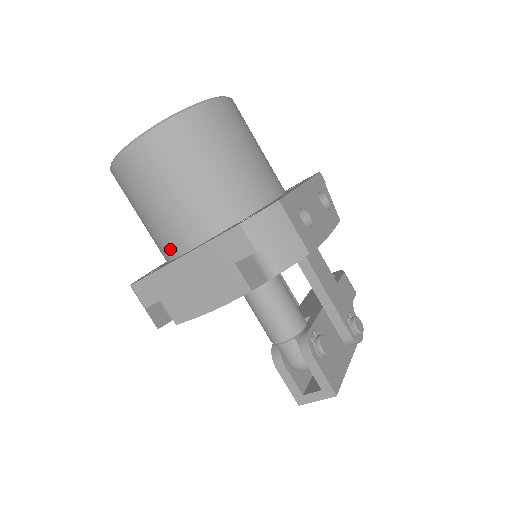
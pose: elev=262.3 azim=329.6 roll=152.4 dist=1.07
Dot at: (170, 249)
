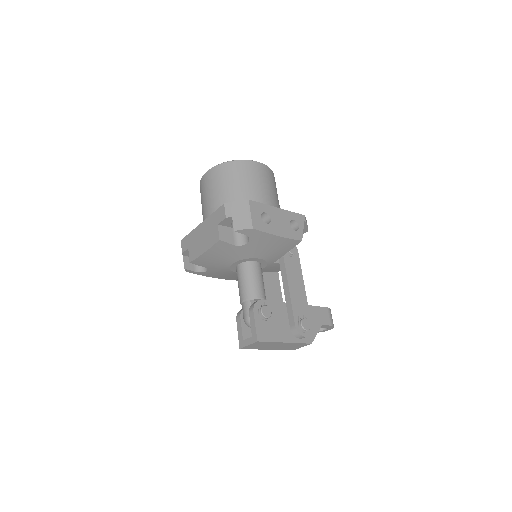
Dot at: occluded
